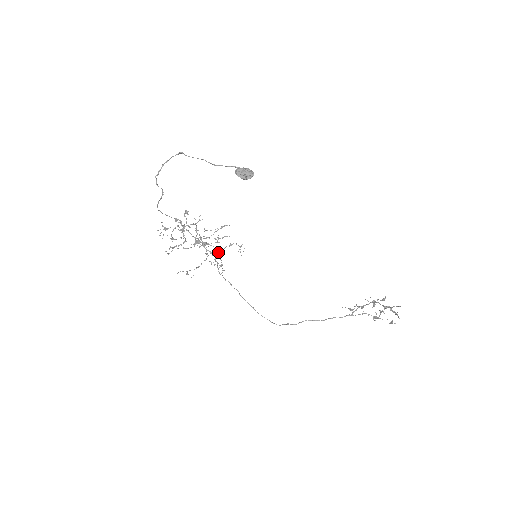
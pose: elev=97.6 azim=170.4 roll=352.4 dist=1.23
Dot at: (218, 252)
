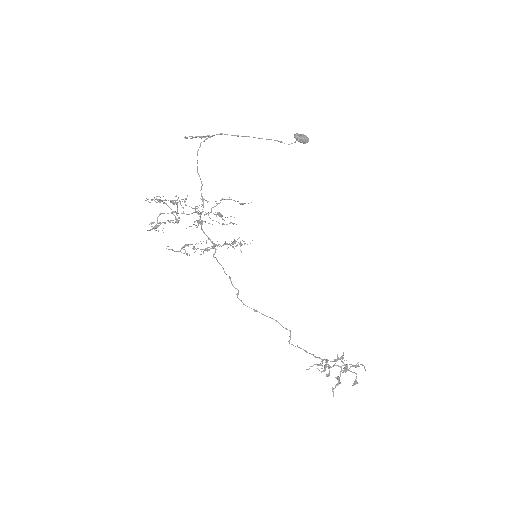
Dot at: (209, 249)
